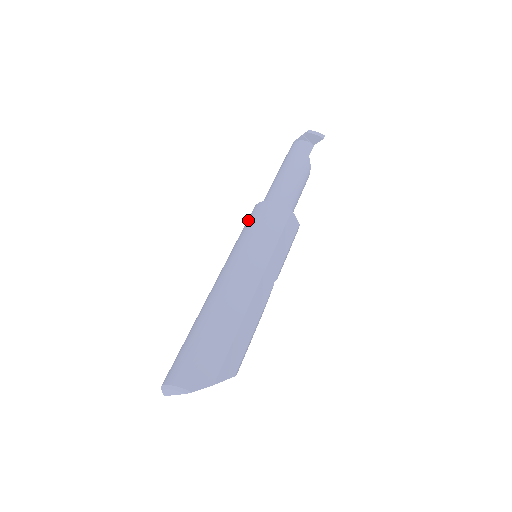
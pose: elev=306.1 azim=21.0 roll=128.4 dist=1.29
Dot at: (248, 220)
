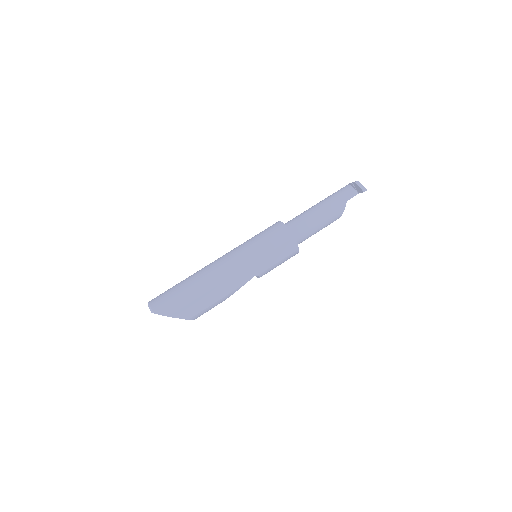
Dot at: (264, 230)
